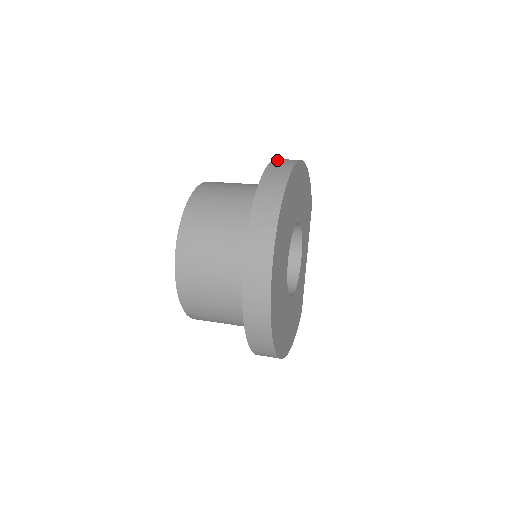
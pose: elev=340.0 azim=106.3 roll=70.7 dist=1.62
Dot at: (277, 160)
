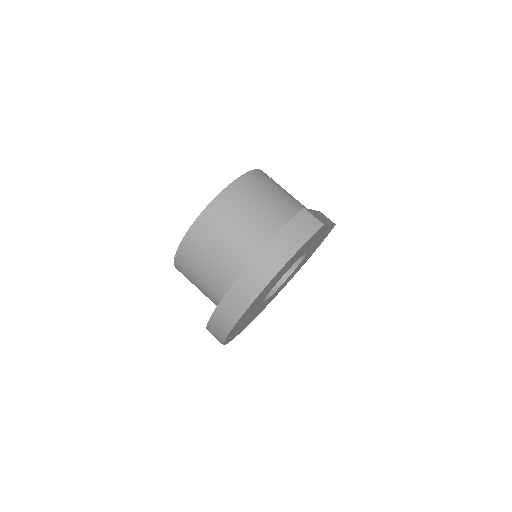
Dot at: (225, 303)
